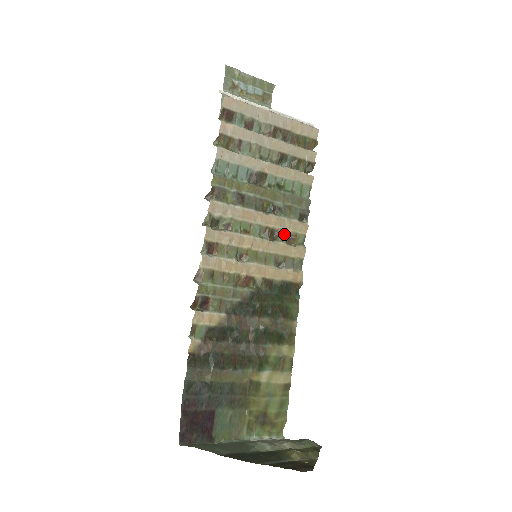
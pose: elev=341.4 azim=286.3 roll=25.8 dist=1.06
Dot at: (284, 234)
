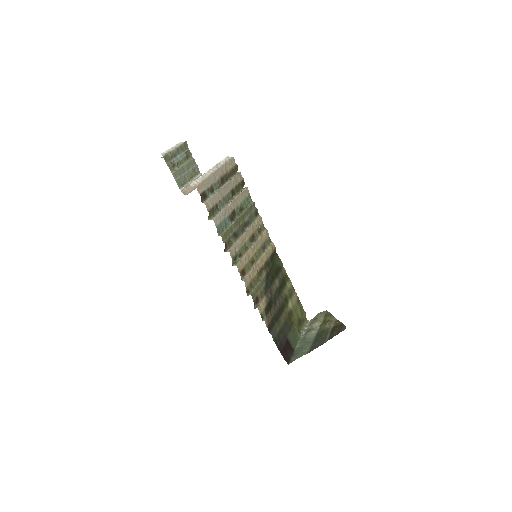
Dot at: (257, 232)
